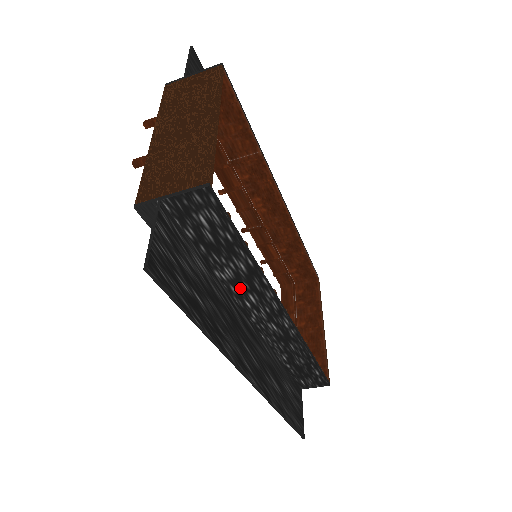
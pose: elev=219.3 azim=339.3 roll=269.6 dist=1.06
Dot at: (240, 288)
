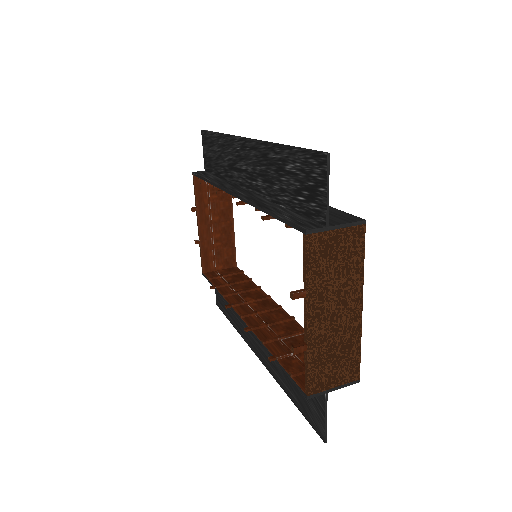
Dot at: occluded
